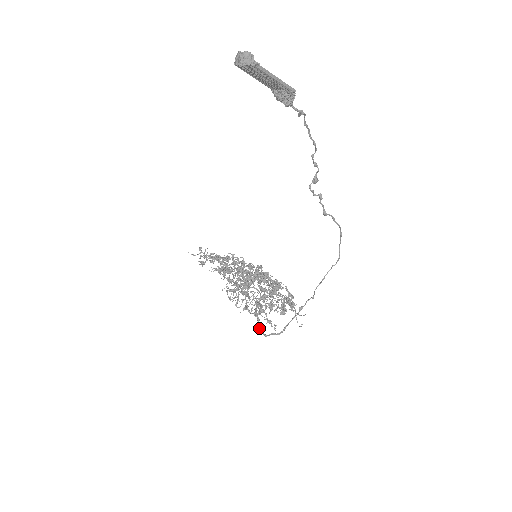
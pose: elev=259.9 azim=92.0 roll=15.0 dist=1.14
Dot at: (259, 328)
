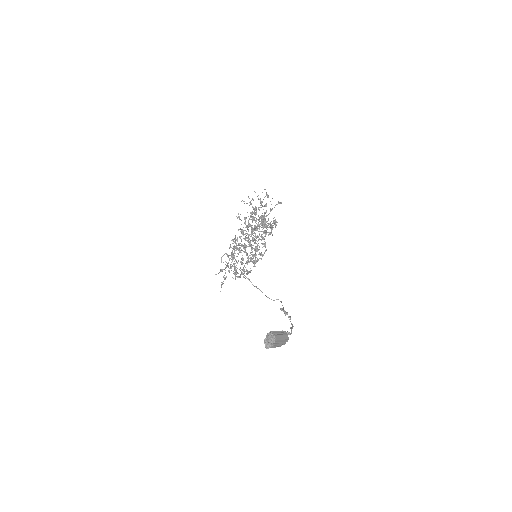
Dot at: occluded
